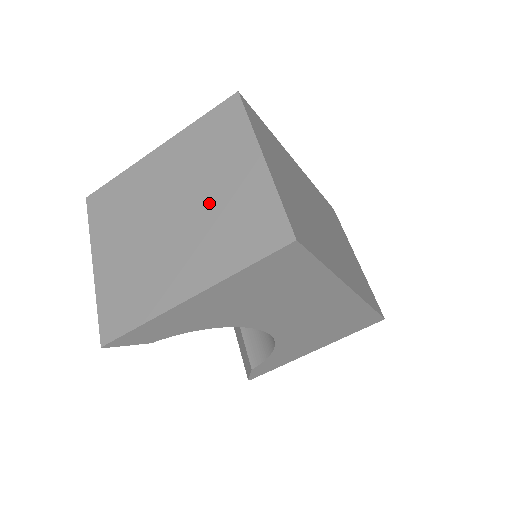
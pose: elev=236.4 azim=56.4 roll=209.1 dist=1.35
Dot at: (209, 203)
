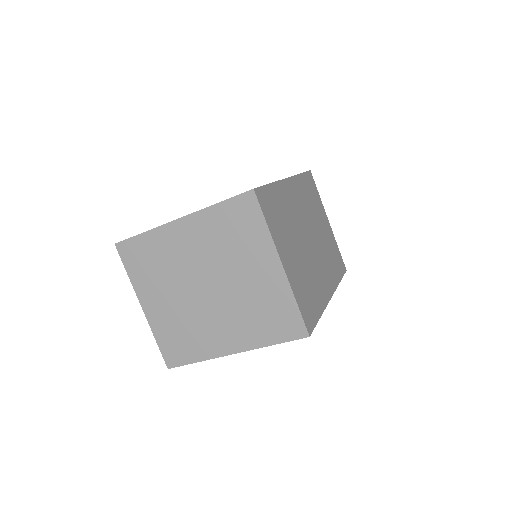
Dot at: (239, 288)
